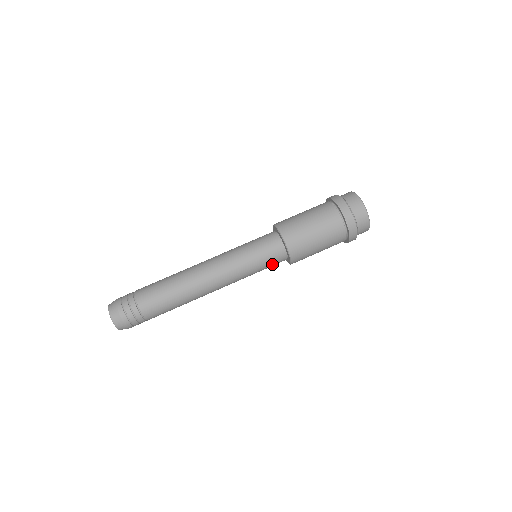
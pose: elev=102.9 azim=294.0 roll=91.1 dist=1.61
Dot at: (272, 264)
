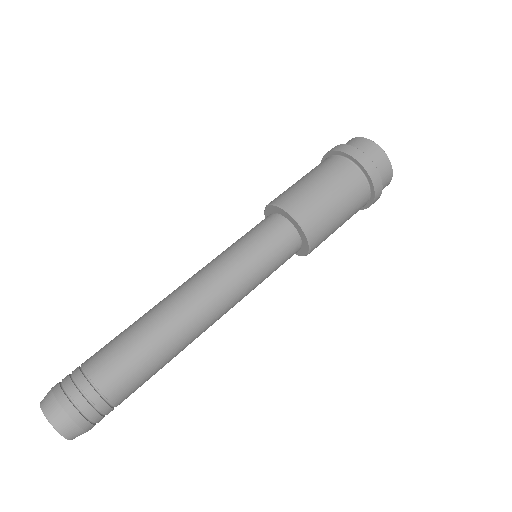
Dot at: (282, 264)
